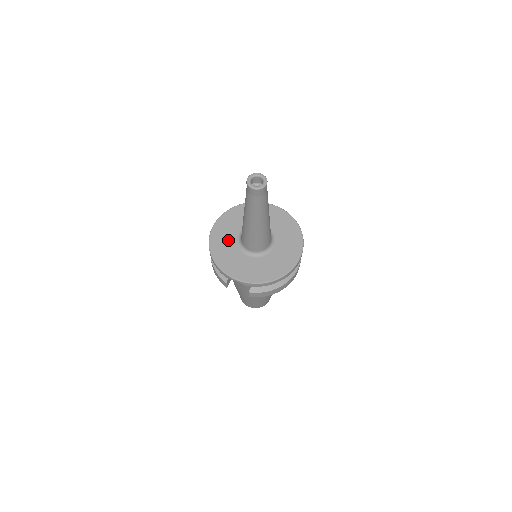
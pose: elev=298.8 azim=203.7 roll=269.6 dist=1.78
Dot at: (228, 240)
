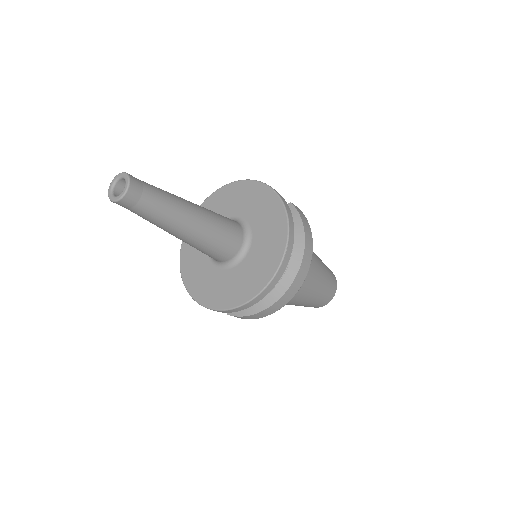
Dot at: occluded
